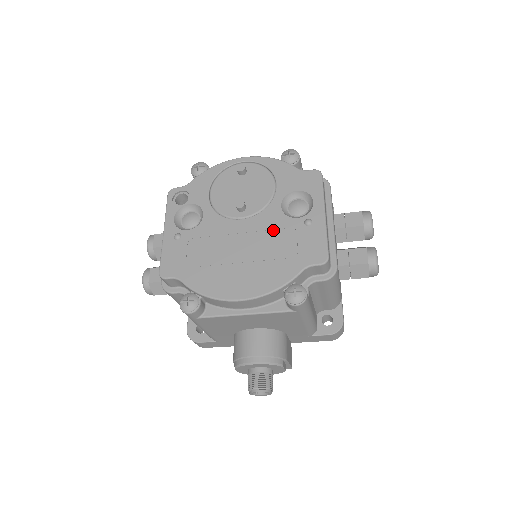
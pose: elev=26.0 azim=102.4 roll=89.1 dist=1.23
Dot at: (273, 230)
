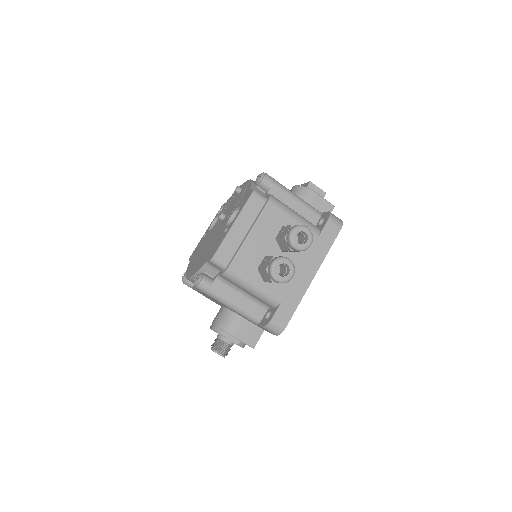
Dot at: (218, 234)
